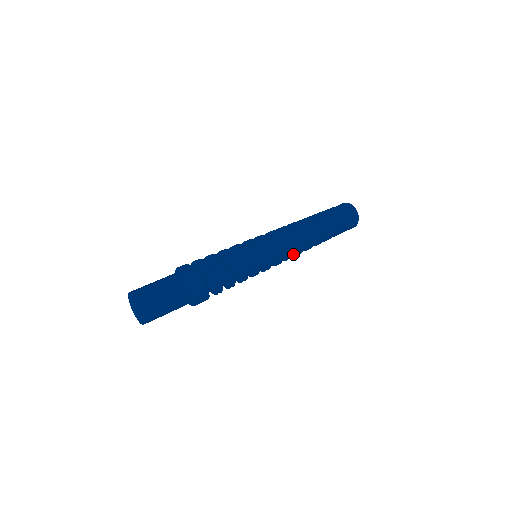
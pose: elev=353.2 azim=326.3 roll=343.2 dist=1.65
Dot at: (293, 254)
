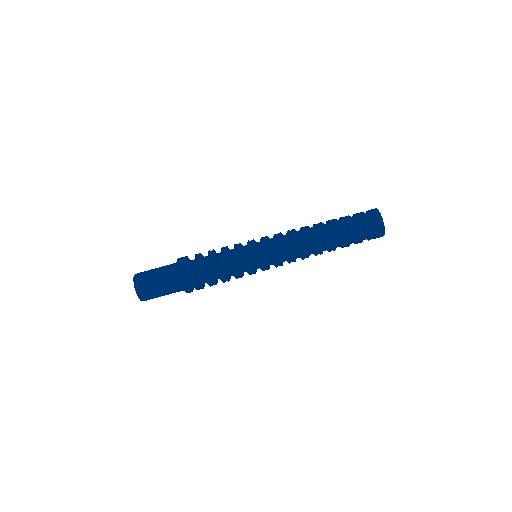
Dot at: (298, 254)
